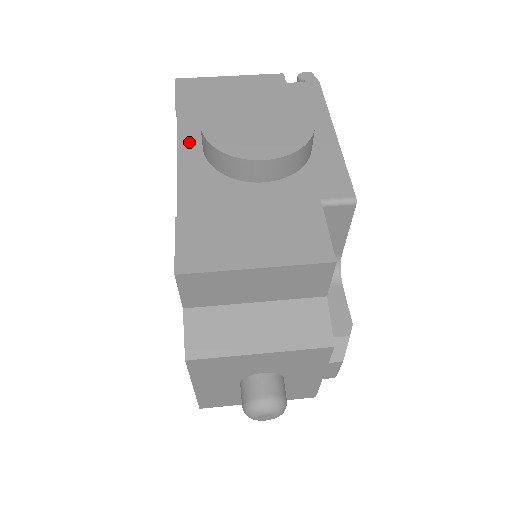
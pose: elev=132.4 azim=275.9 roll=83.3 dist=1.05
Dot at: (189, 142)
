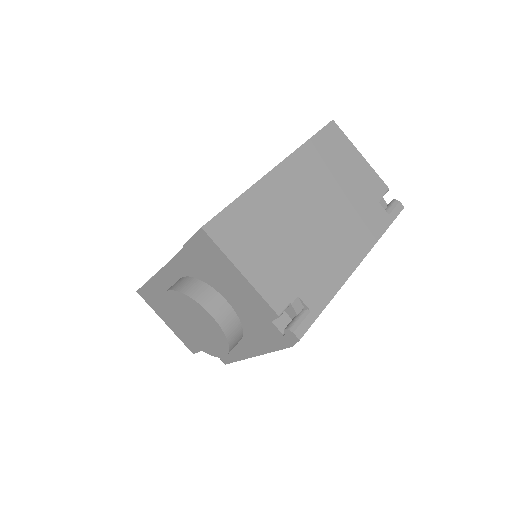
Dot at: (175, 269)
